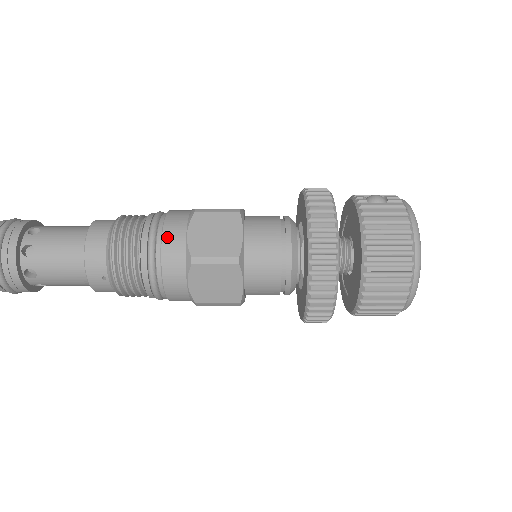
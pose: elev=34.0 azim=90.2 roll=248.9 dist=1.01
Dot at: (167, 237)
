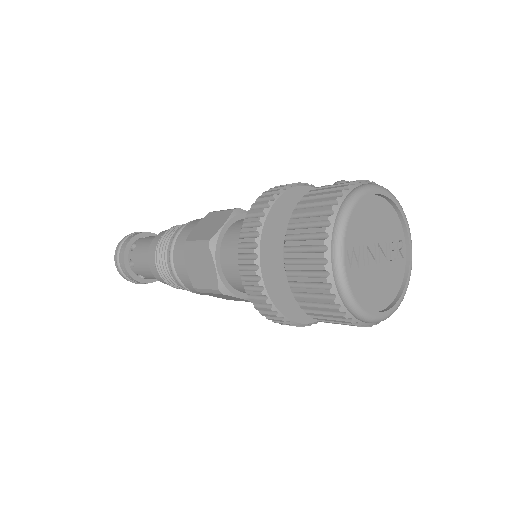
Dot at: (184, 230)
